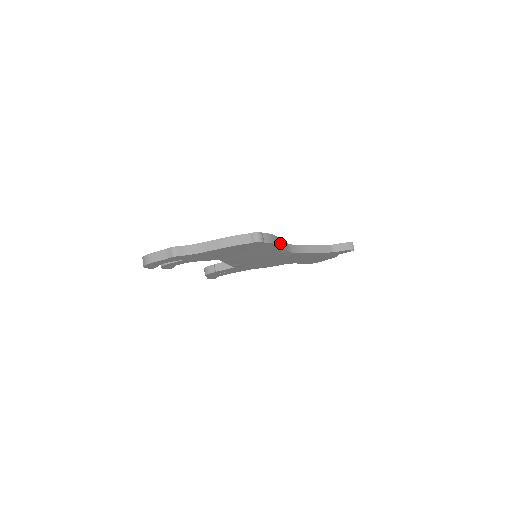
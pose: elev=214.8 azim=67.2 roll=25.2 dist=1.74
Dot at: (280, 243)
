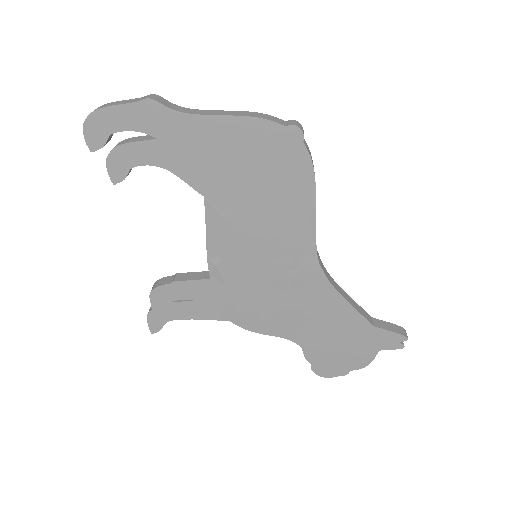
Dot at: (315, 201)
